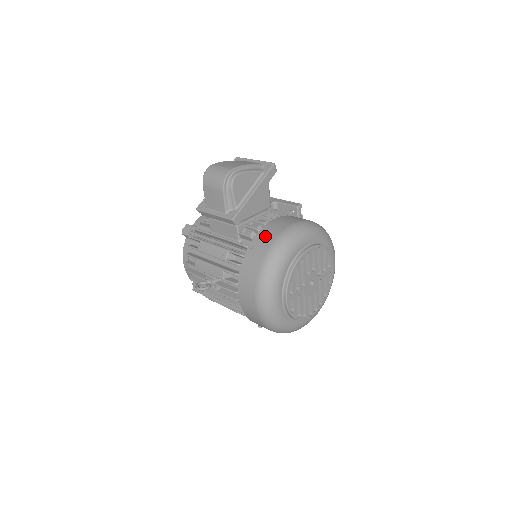
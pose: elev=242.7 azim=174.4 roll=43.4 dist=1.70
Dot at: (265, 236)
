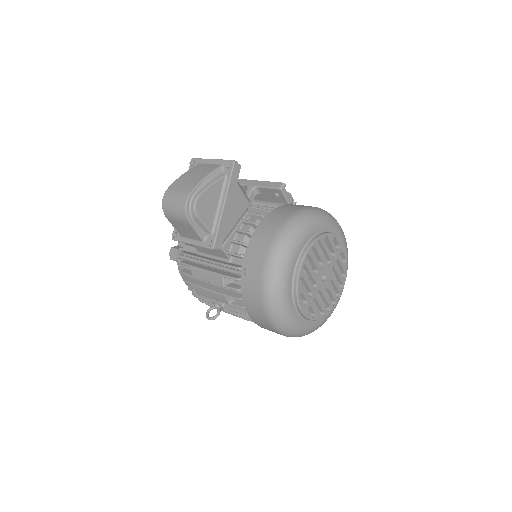
Dot at: (254, 255)
